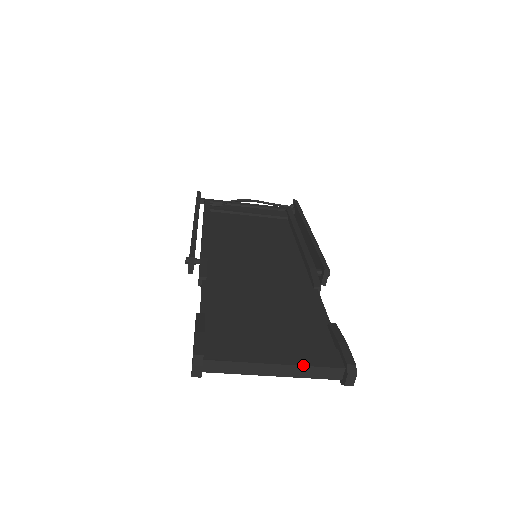
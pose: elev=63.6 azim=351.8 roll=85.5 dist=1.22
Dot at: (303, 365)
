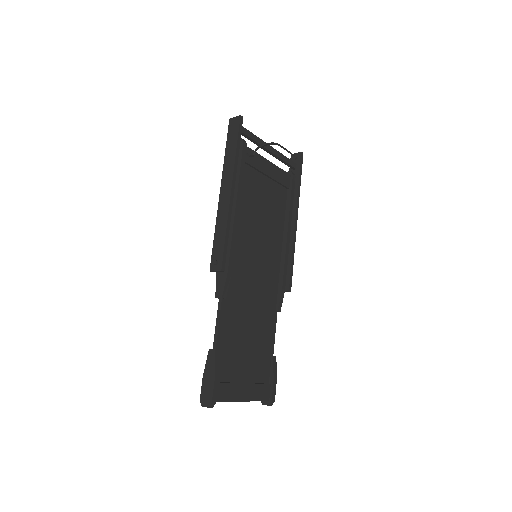
Dot at: occluded
